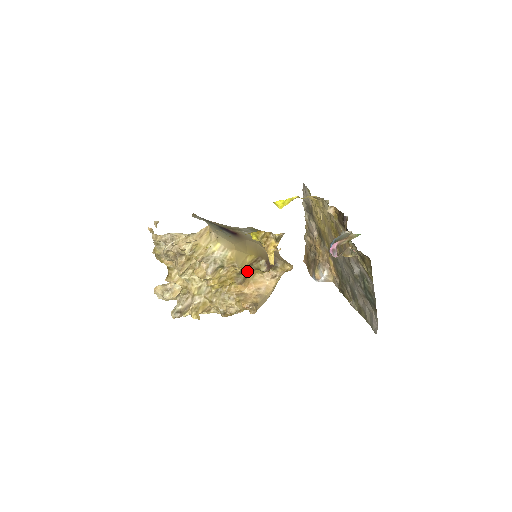
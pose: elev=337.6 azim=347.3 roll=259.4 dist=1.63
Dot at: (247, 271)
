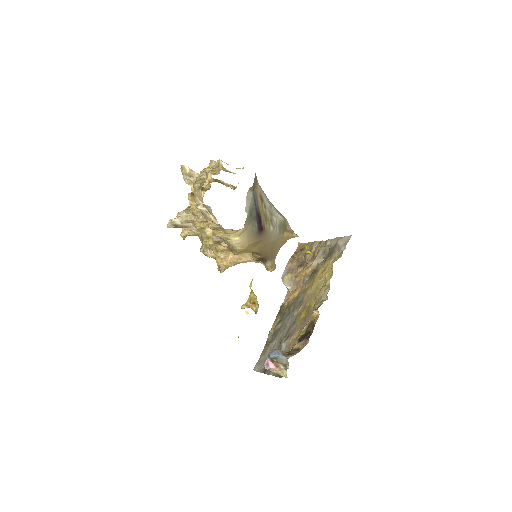
Dot at: occluded
